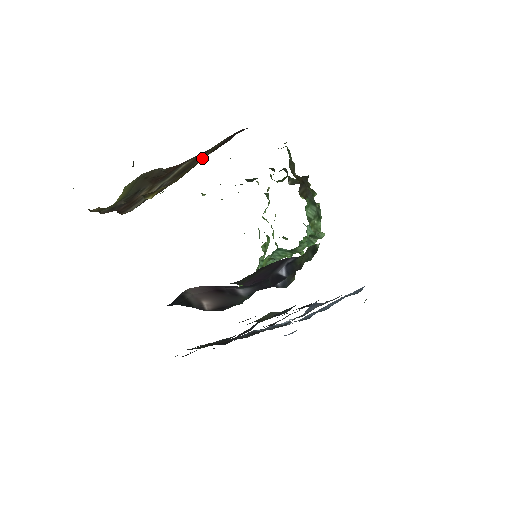
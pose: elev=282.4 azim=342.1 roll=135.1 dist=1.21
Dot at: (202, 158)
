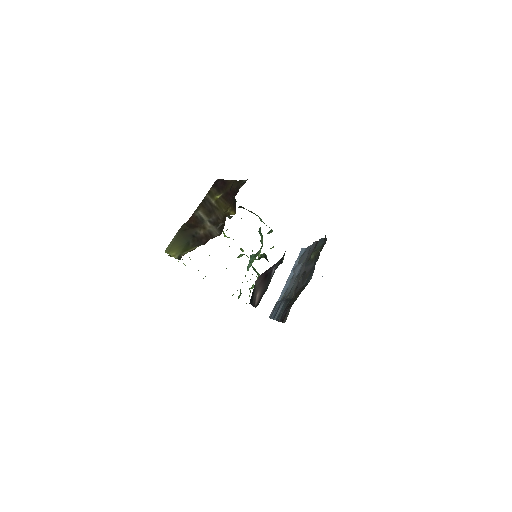
Dot at: (218, 198)
